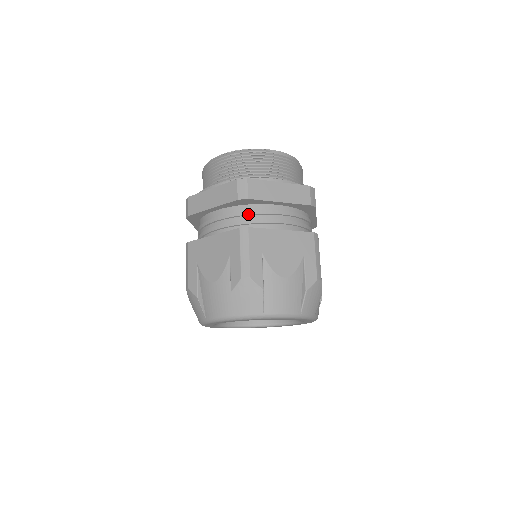
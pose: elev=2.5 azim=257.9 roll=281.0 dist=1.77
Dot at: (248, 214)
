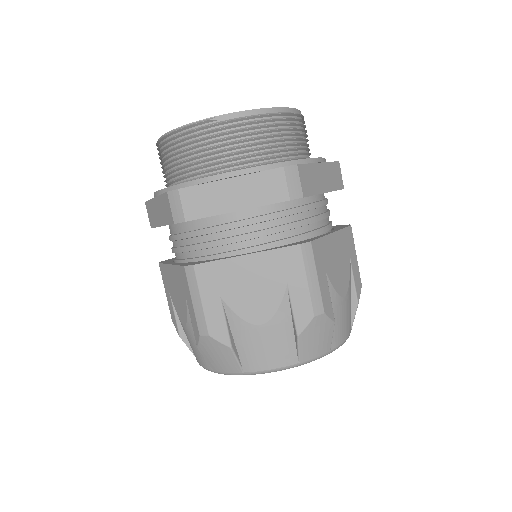
Dot at: (199, 235)
